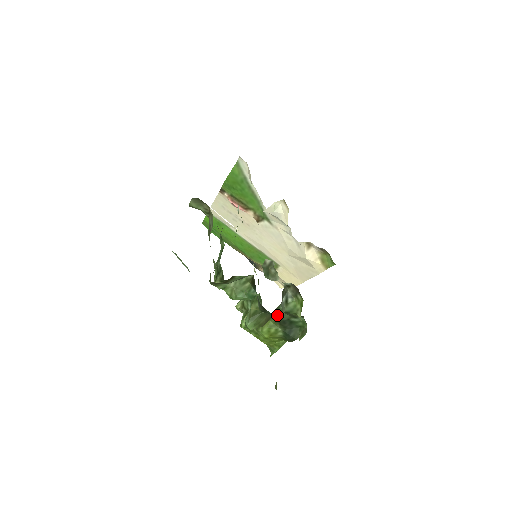
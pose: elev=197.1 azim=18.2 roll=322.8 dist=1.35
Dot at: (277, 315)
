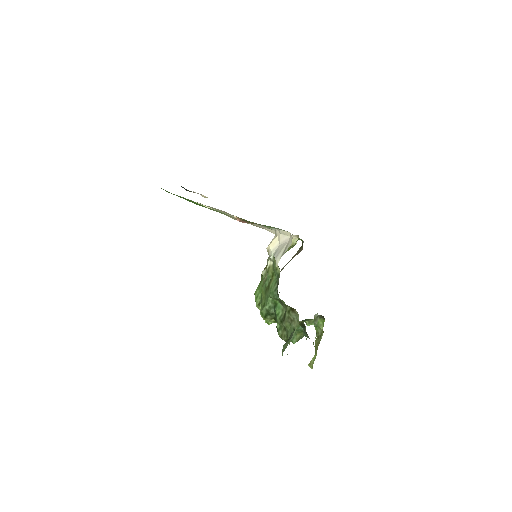
Dot at: occluded
